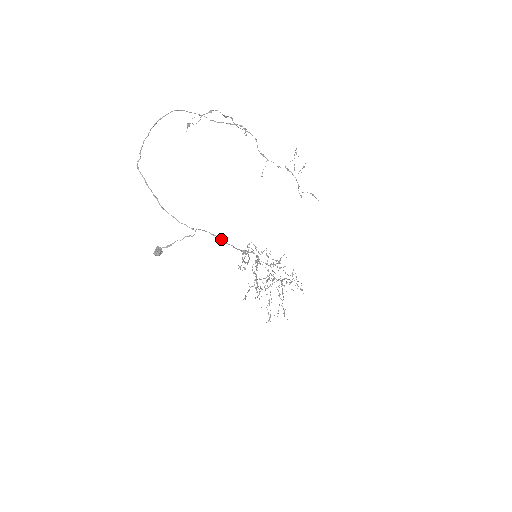
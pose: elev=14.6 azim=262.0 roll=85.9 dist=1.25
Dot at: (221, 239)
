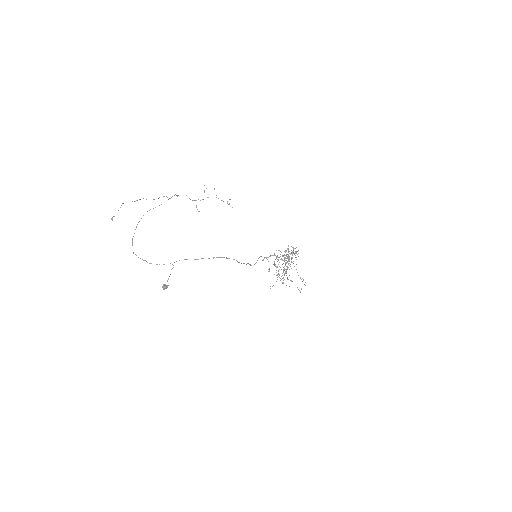
Dot at: occluded
